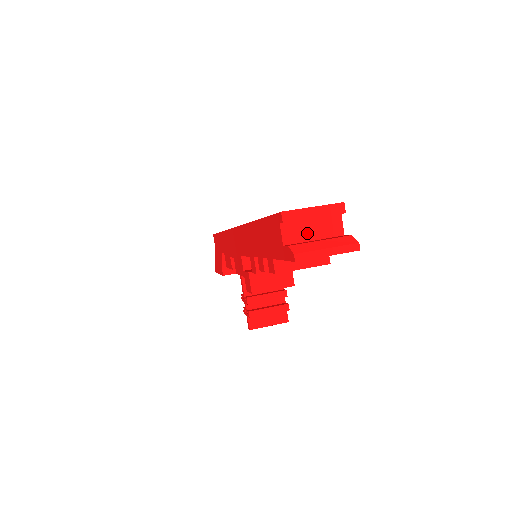
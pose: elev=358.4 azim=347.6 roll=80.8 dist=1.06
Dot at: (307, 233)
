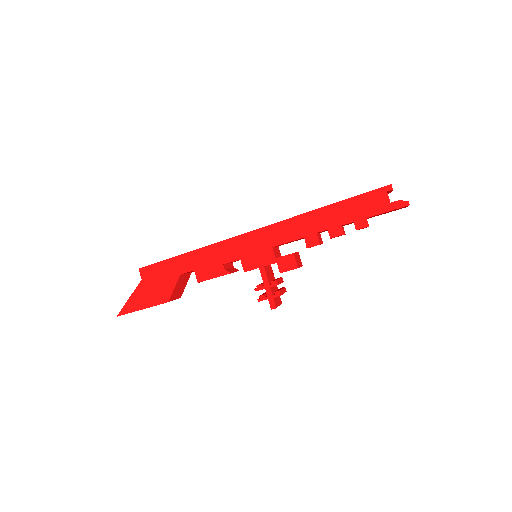
Dot at: occluded
